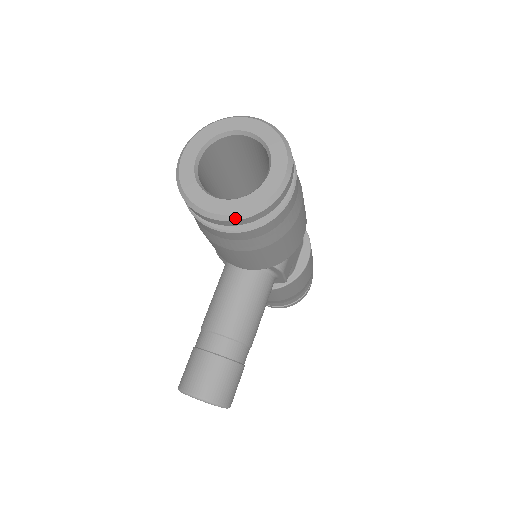
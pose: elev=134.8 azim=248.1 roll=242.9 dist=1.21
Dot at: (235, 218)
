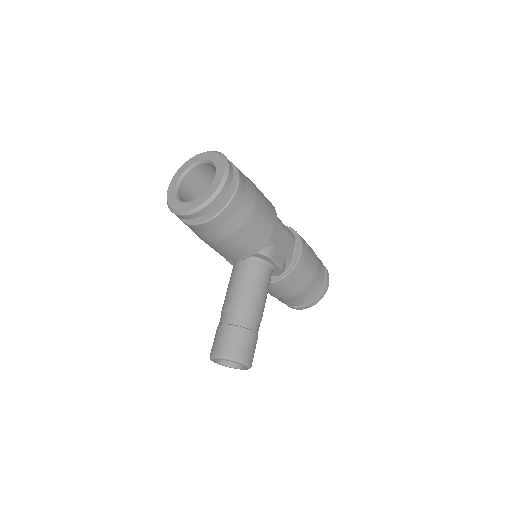
Dot at: (198, 209)
